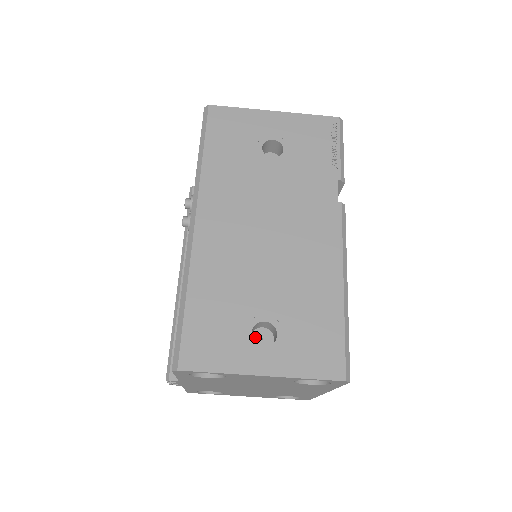
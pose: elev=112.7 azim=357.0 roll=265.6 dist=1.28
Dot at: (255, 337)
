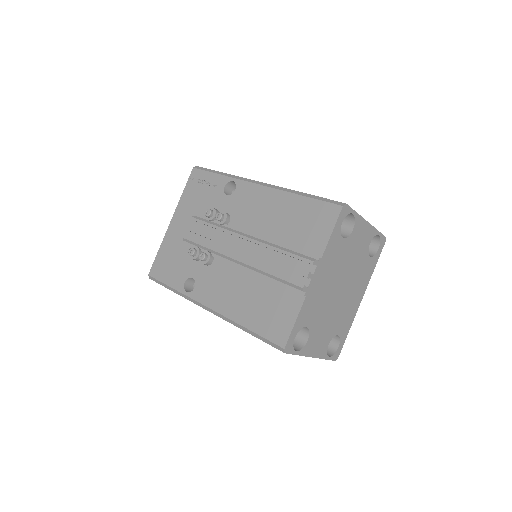
Dot at: occluded
